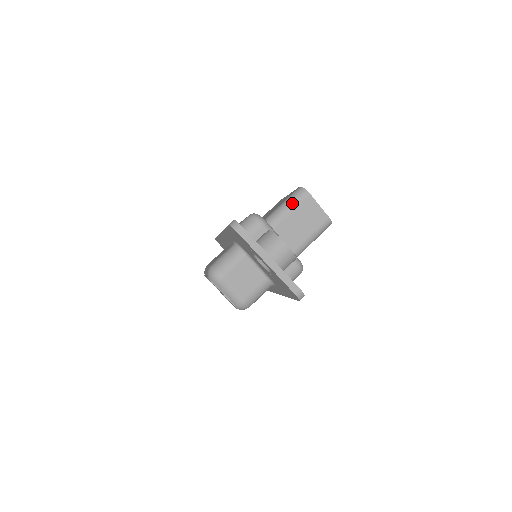
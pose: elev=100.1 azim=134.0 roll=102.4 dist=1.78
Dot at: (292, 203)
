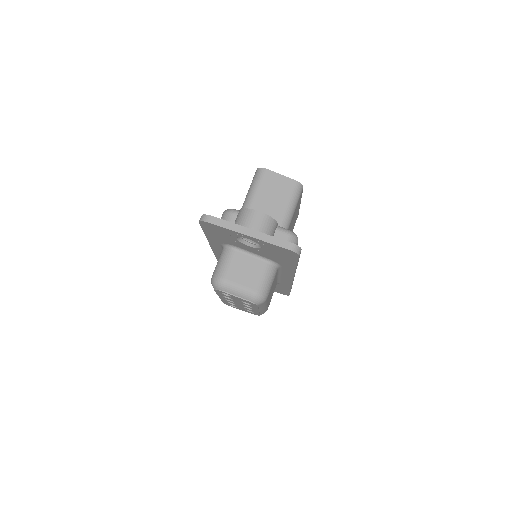
Dot at: (255, 185)
